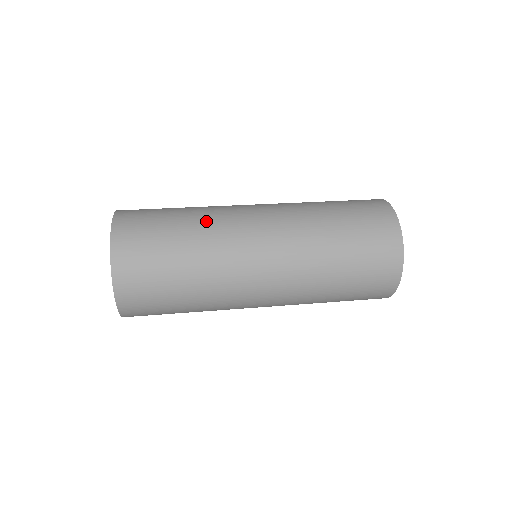
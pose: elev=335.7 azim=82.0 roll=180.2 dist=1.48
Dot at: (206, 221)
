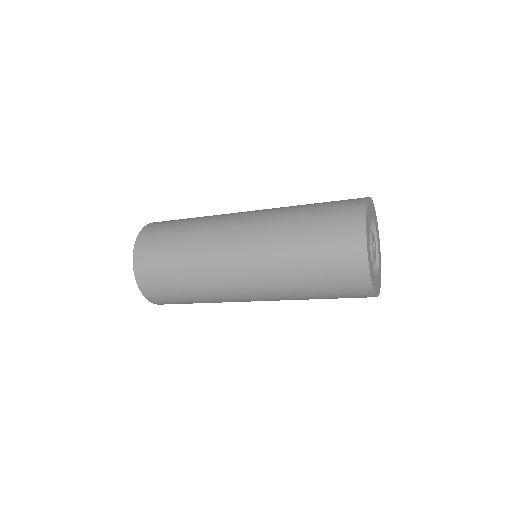
Dot at: (206, 219)
